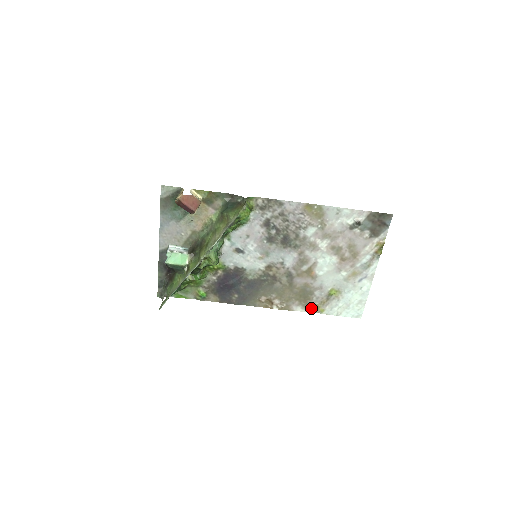
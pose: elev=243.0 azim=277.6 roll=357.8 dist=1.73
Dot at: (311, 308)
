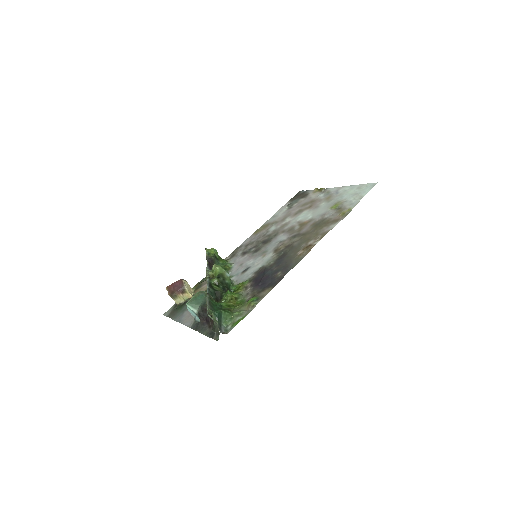
Dot at: (340, 218)
